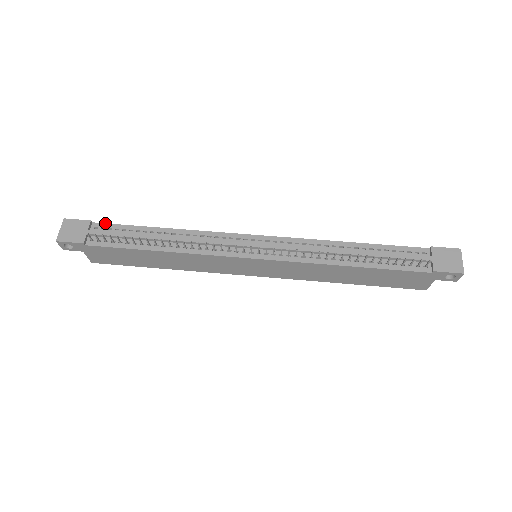
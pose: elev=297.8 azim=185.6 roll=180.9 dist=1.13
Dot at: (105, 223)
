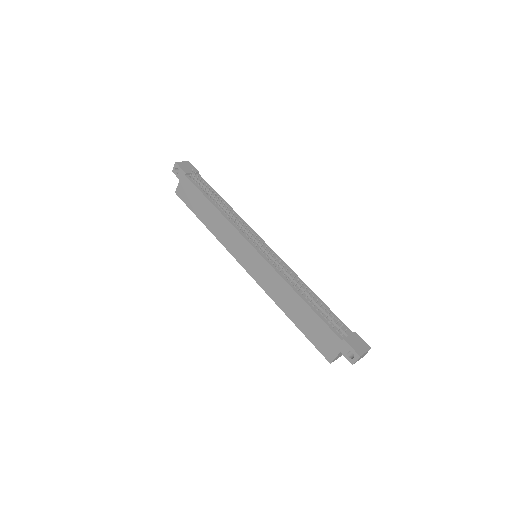
Dot at: occluded
